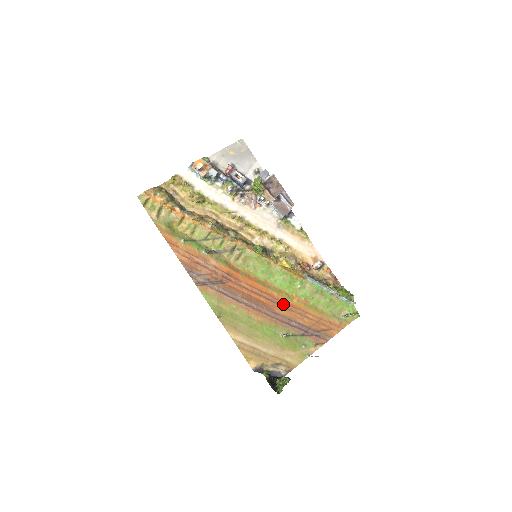
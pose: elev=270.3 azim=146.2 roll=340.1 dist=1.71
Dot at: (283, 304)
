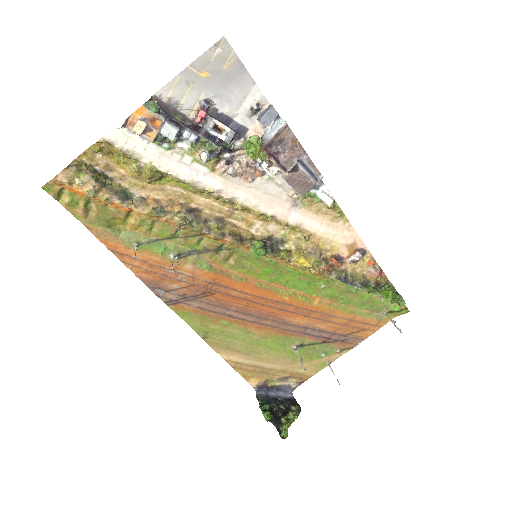
Dot at: (297, 309)
